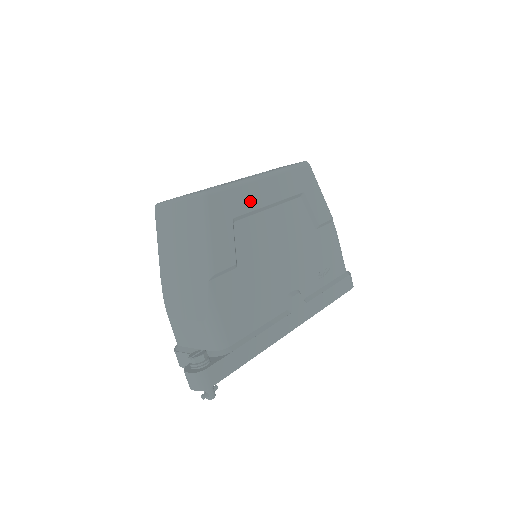
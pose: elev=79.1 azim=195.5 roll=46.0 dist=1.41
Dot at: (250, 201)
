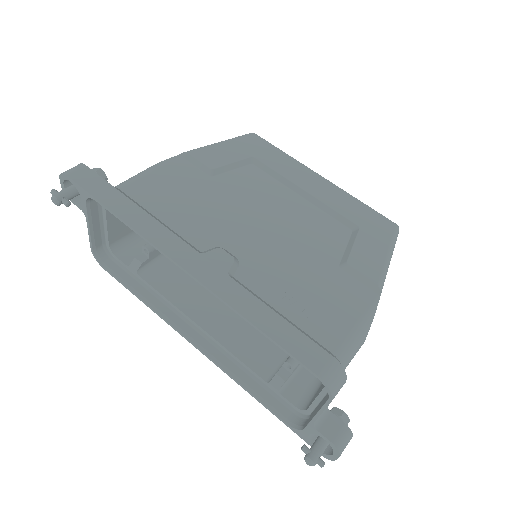
Dot at: (285, 169)
